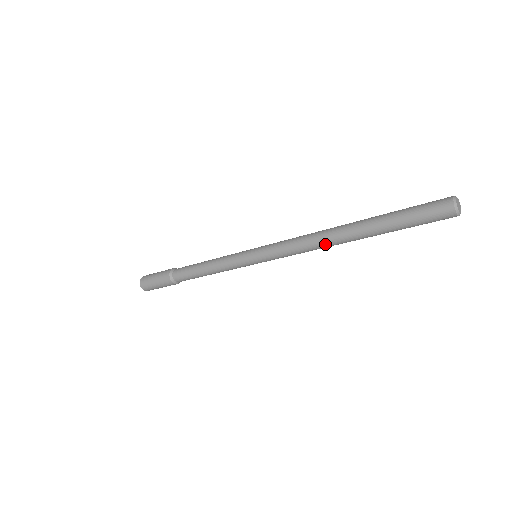
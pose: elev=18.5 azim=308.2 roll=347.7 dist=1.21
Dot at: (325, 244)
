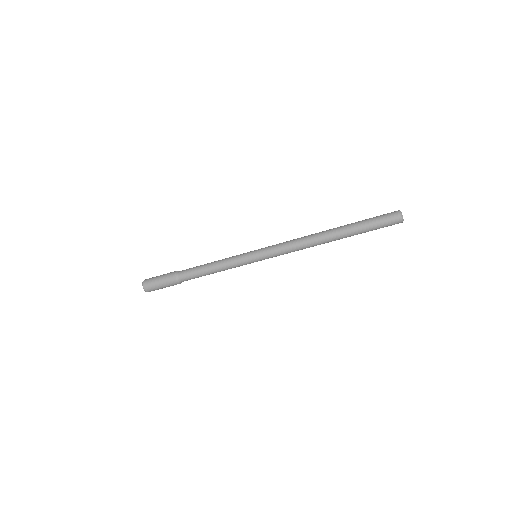
Dot at: (313, 240)
